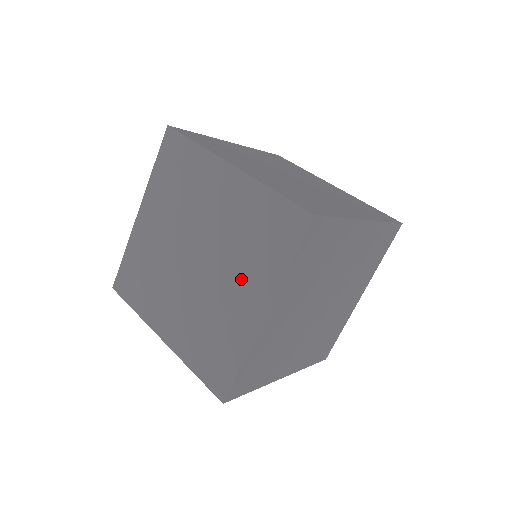
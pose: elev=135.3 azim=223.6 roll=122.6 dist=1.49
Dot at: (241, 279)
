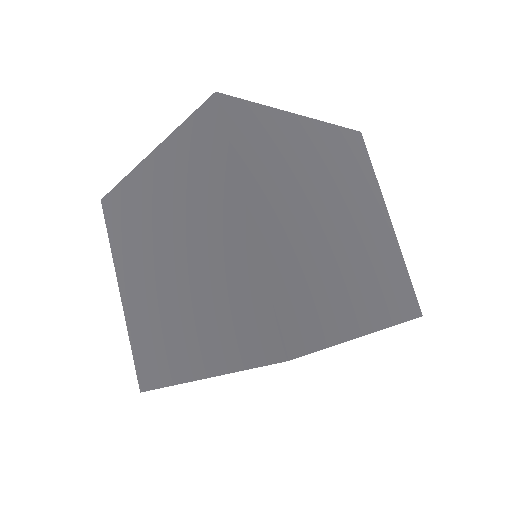
Dot at: (199, 328)
